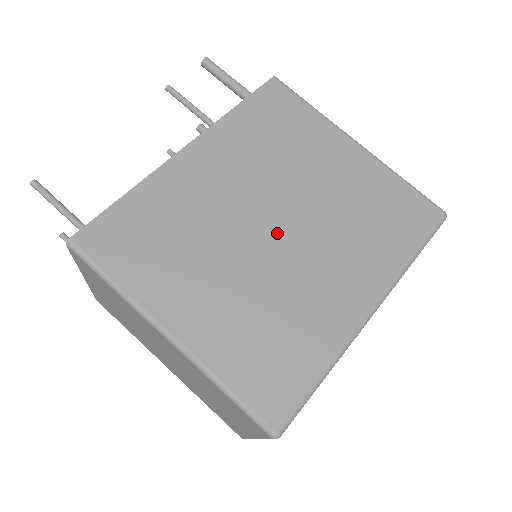
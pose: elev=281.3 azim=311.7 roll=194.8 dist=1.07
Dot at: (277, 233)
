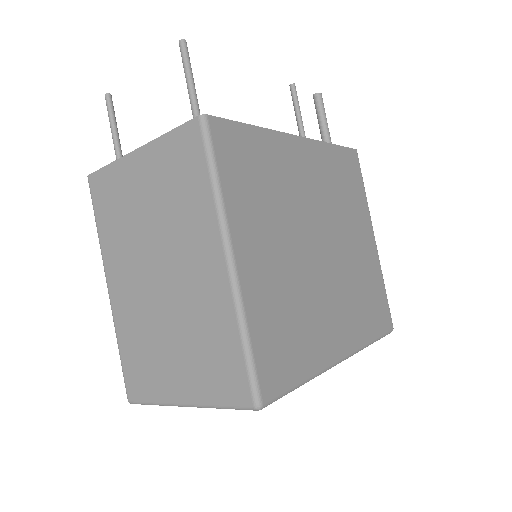
Dot at: (320, 253)
